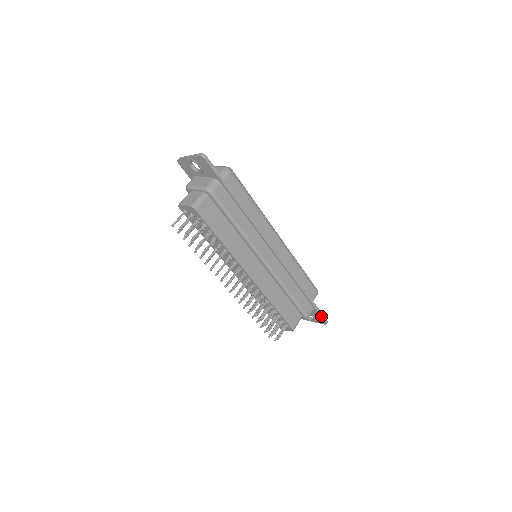
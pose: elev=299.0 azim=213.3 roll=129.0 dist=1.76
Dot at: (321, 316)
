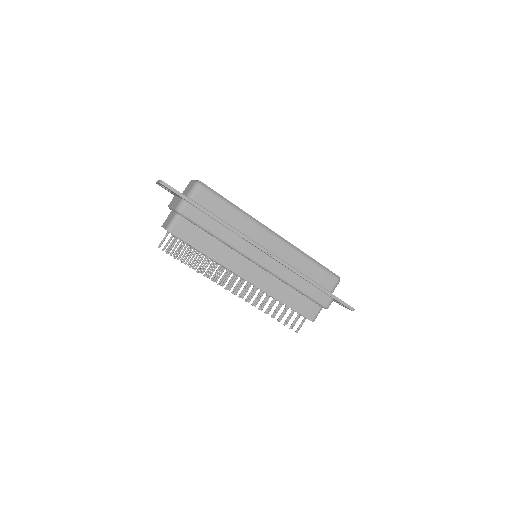
Dot at: (343, 304)
